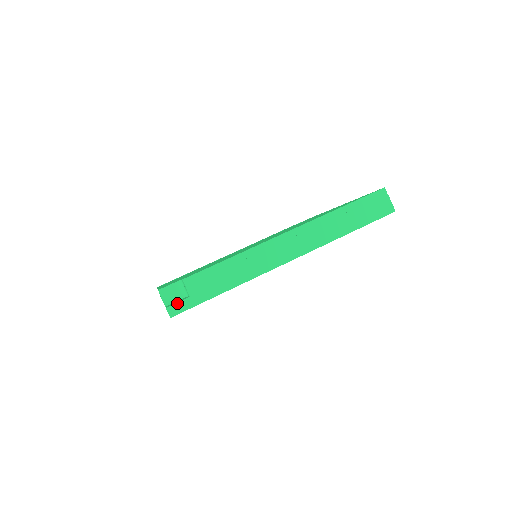
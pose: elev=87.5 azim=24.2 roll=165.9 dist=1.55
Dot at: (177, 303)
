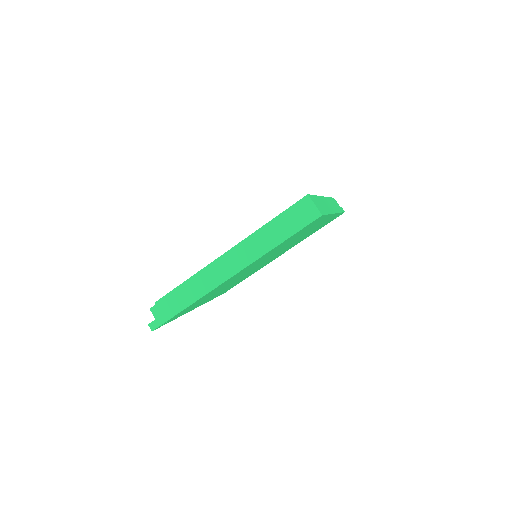
Dot at: (154, 320)
